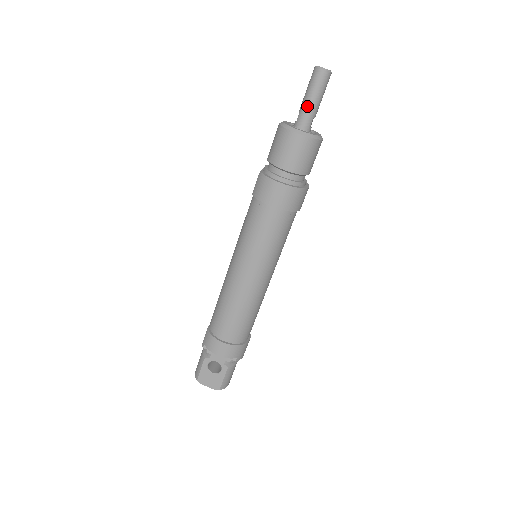
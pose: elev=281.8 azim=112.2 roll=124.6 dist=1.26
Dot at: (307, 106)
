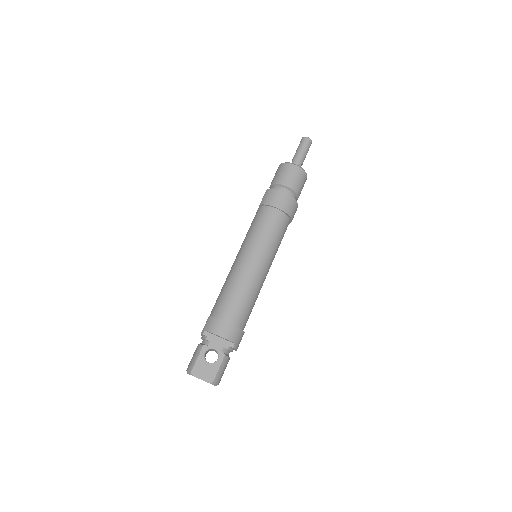
Dot at: (299, 156)
